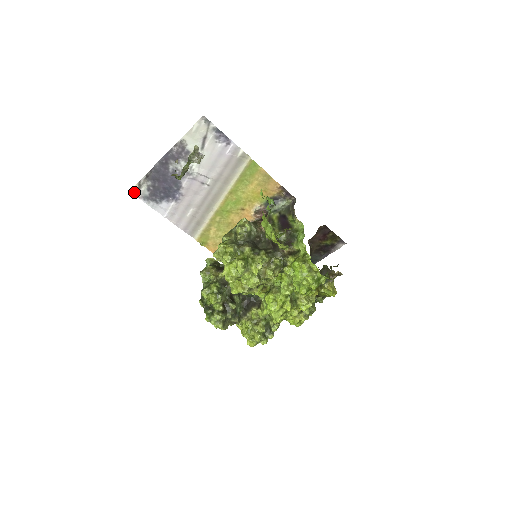
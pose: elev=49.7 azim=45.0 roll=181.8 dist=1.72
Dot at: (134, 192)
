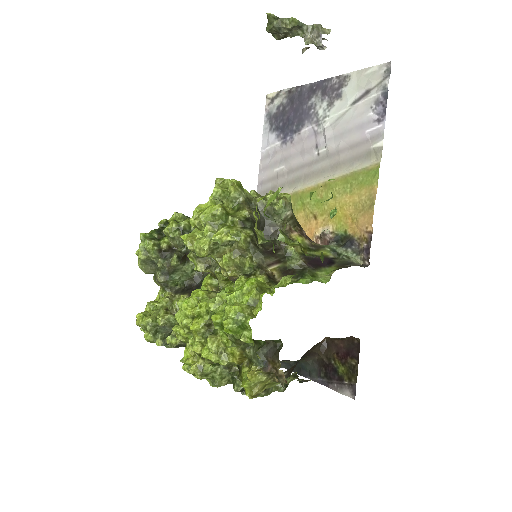
Dot at: (268, 99)
